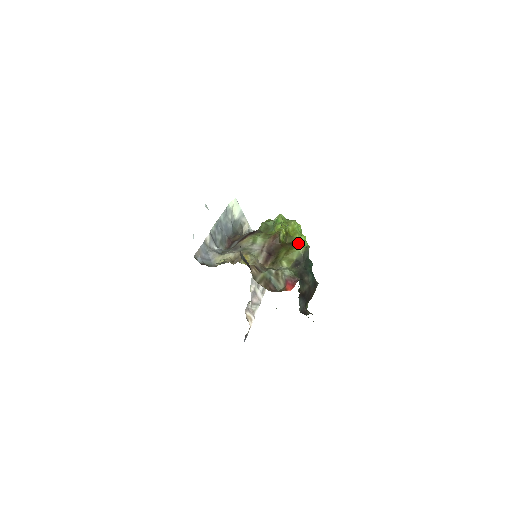
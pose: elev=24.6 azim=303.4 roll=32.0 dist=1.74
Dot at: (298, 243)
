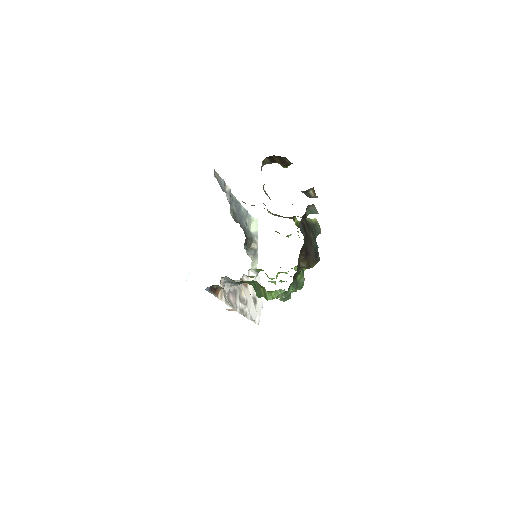
Dot at: occluded
